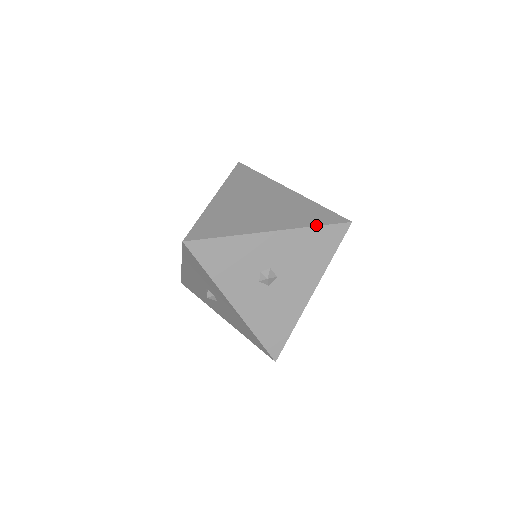
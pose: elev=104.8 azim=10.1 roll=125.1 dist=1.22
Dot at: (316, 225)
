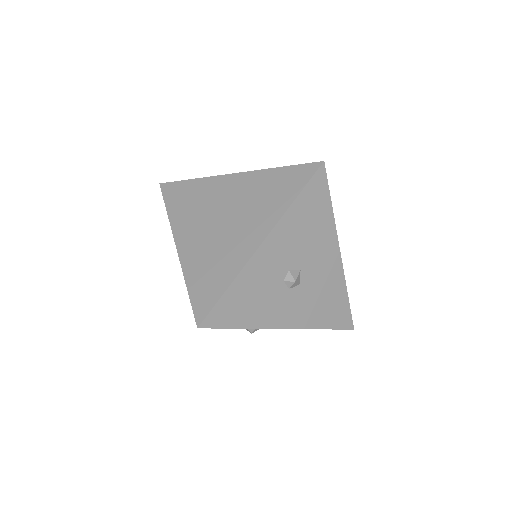
Dot at: (296, 196)
